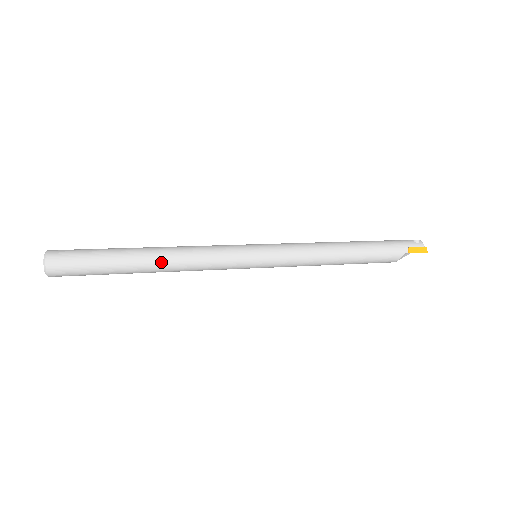
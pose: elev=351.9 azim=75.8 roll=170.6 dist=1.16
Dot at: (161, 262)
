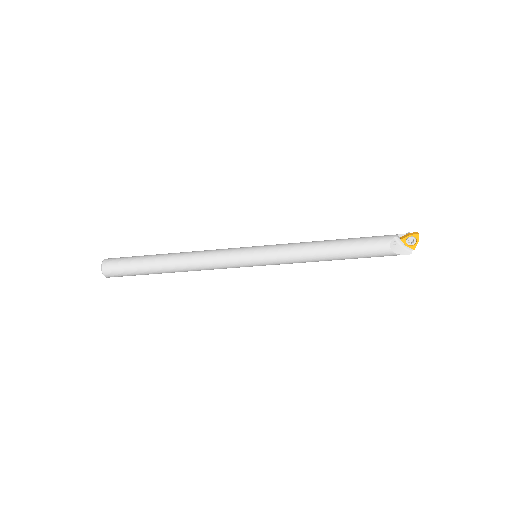
Dot at: (179, 255)
